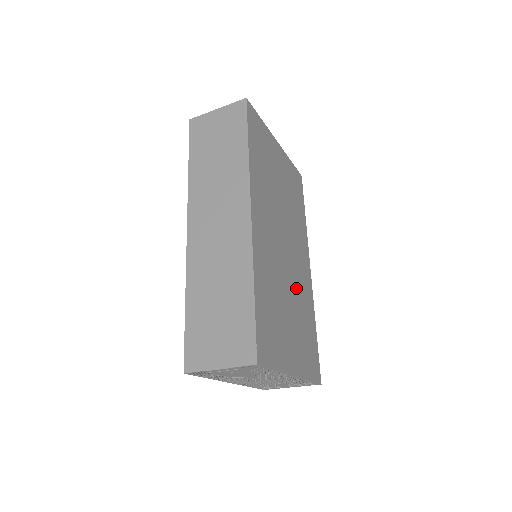
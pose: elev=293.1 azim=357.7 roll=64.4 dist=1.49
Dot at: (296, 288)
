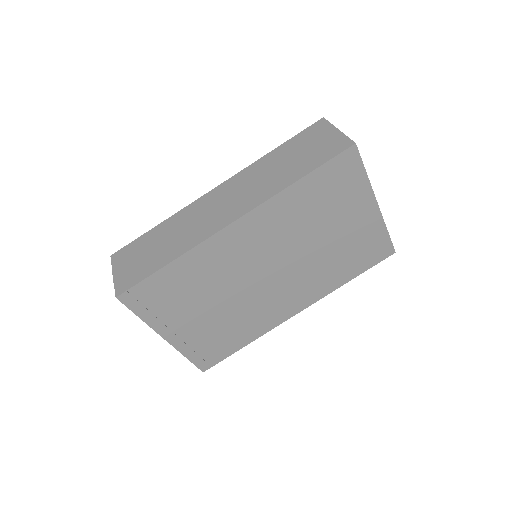
Dot at: (248, 305)
